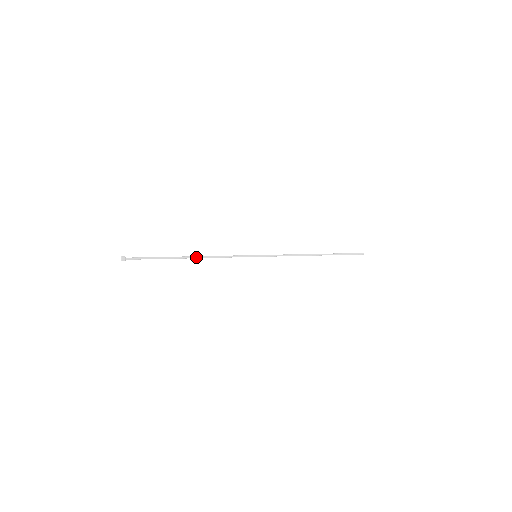
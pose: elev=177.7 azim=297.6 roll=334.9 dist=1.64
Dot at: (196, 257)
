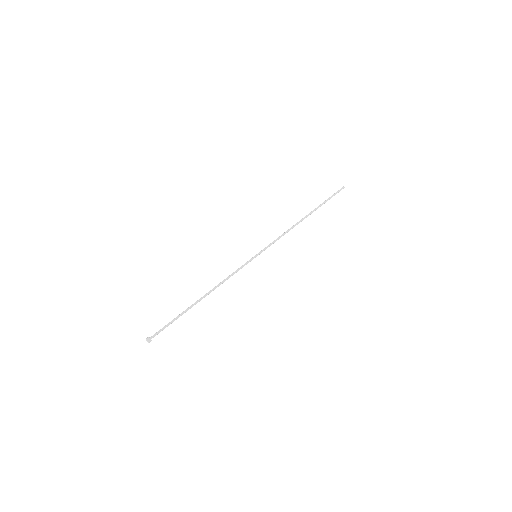
Dot at: occluded
